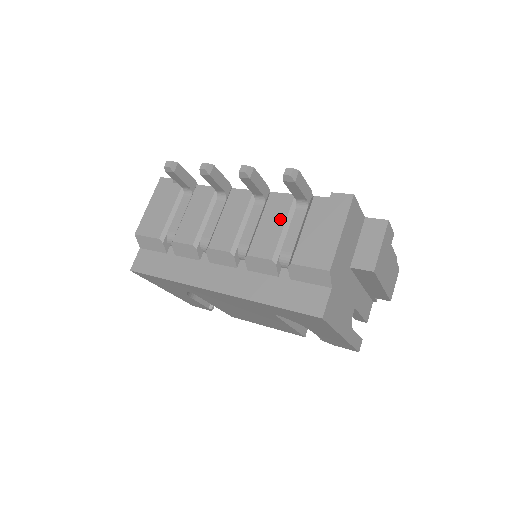
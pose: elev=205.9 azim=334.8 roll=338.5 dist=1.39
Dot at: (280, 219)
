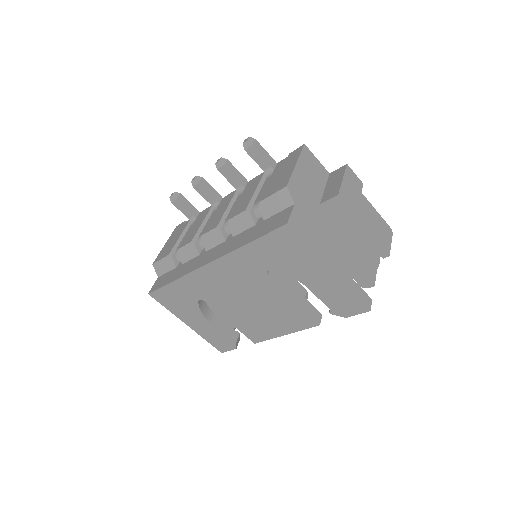
Dot at: (253, 188)
